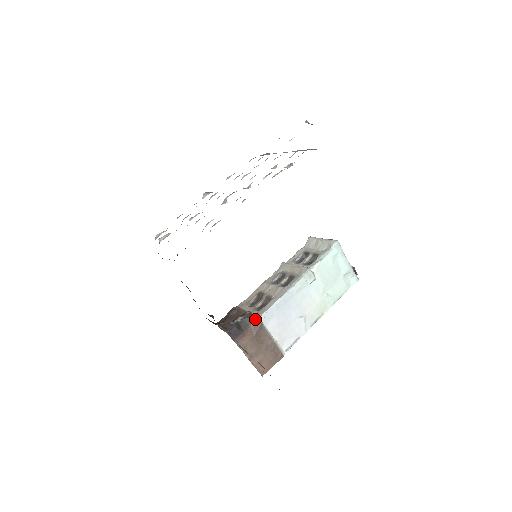
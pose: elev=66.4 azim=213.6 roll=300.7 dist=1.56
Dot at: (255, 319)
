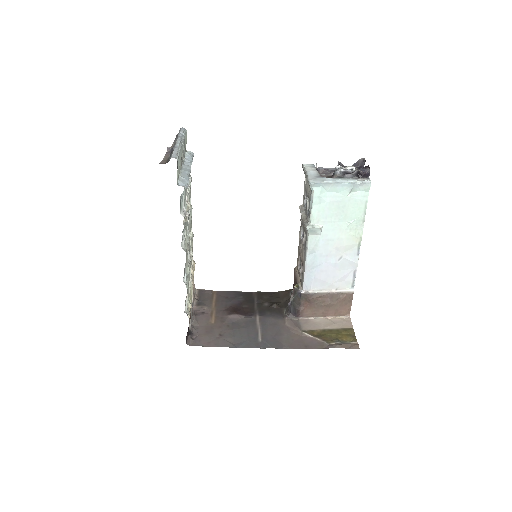
Dot at: (300, 294)
